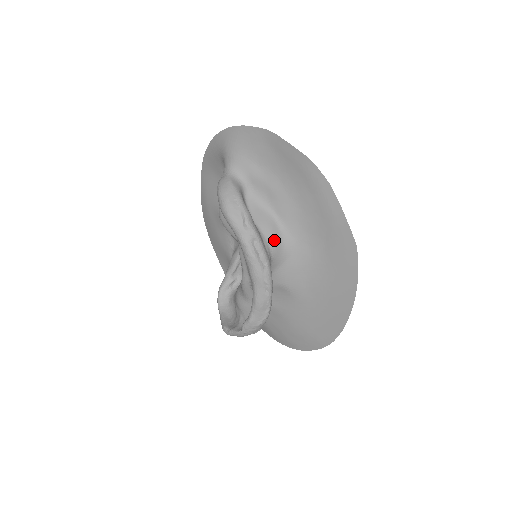
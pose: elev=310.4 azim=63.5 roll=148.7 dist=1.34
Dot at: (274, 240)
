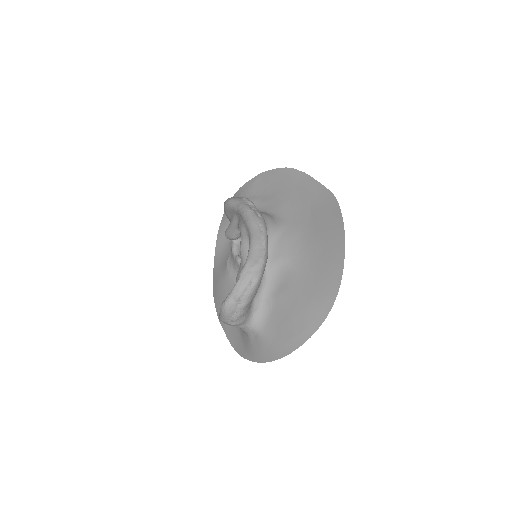
Dot at: (268, 218)
